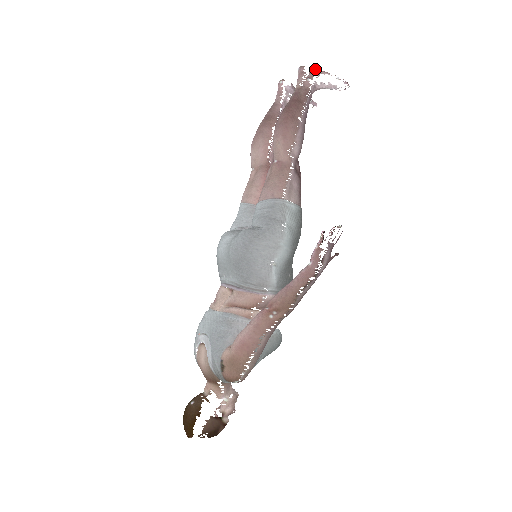
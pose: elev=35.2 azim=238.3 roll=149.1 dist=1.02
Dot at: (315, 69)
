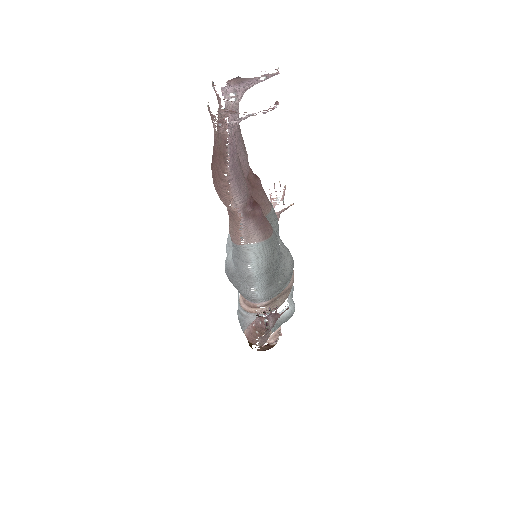
Dot at: (222, 110)
